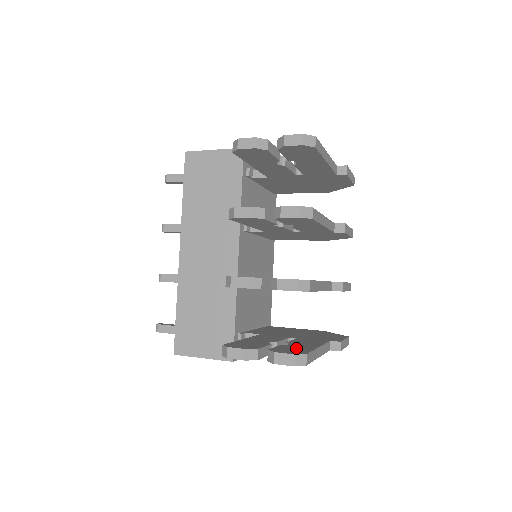
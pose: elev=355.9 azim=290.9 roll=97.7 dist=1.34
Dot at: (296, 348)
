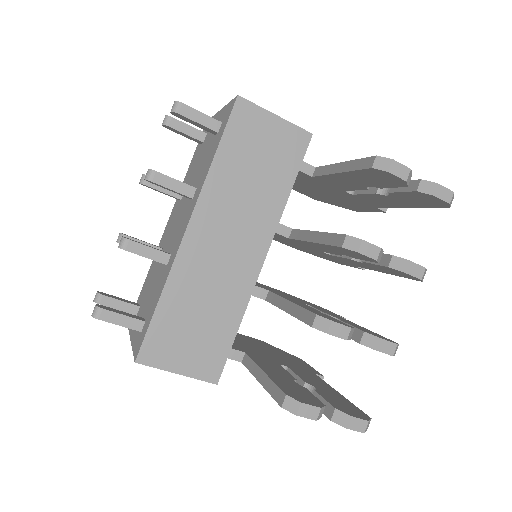
Dot at: (340, 401)
